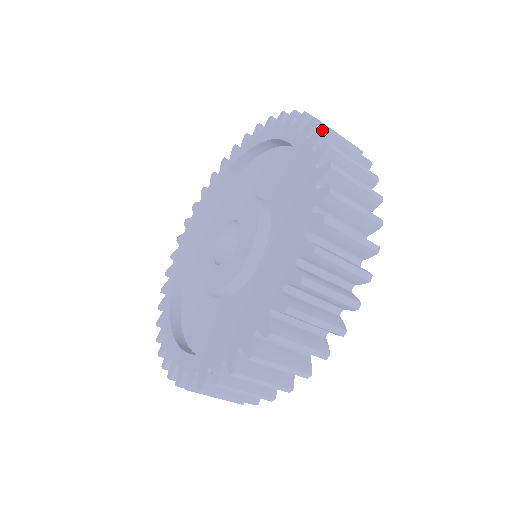
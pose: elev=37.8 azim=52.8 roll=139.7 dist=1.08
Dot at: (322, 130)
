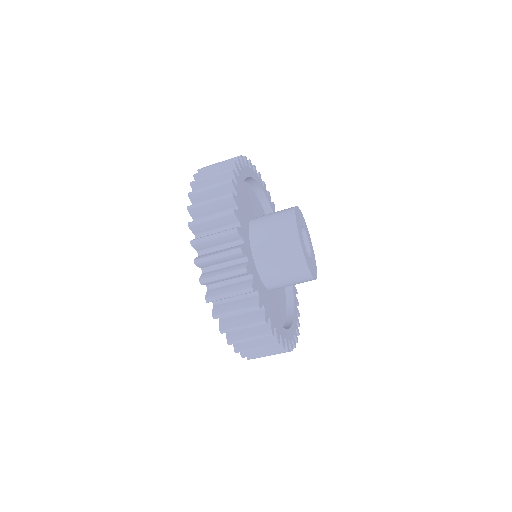
Dot at: occluded
